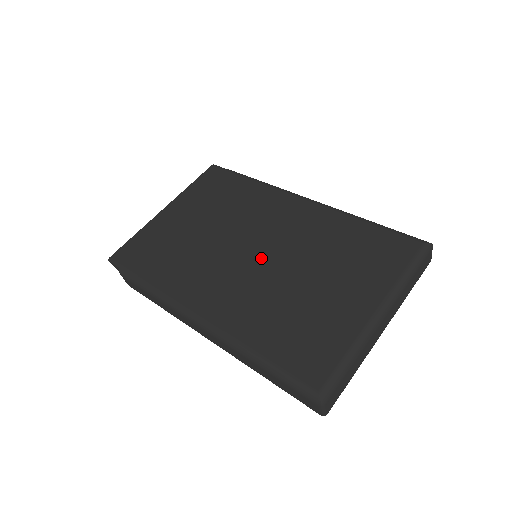
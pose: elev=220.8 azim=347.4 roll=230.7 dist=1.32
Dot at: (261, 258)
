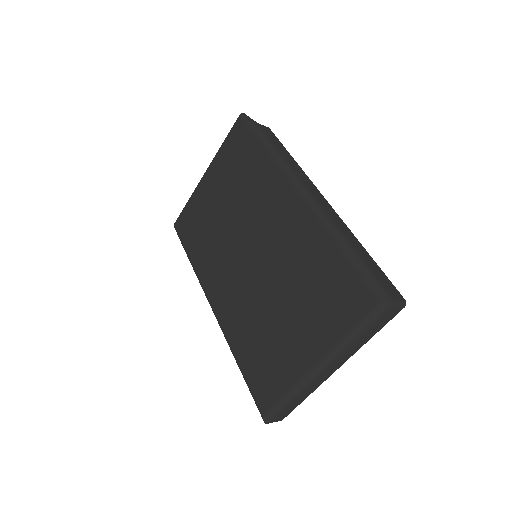
Dot at: (254, 265)
